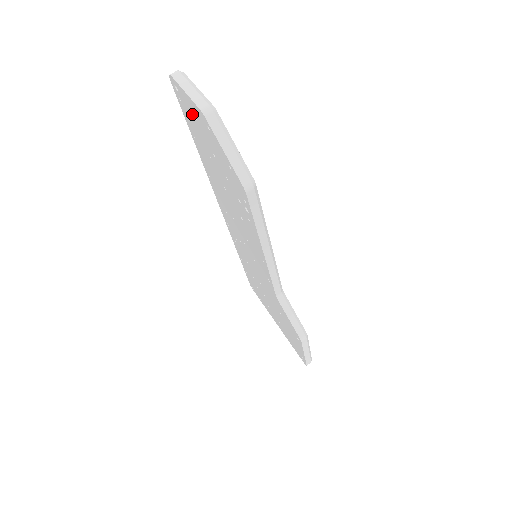
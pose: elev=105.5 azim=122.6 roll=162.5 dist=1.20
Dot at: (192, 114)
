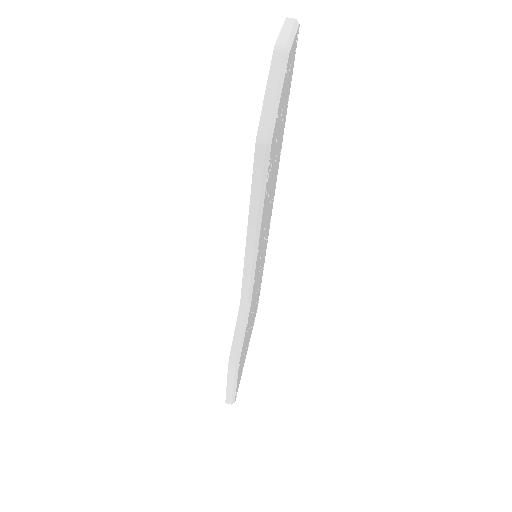
Dot at: occluded
